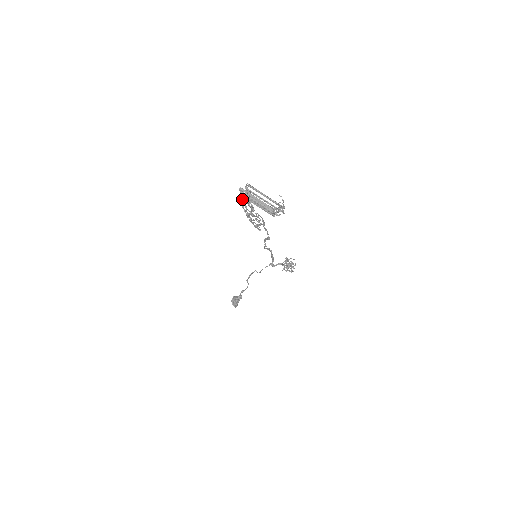
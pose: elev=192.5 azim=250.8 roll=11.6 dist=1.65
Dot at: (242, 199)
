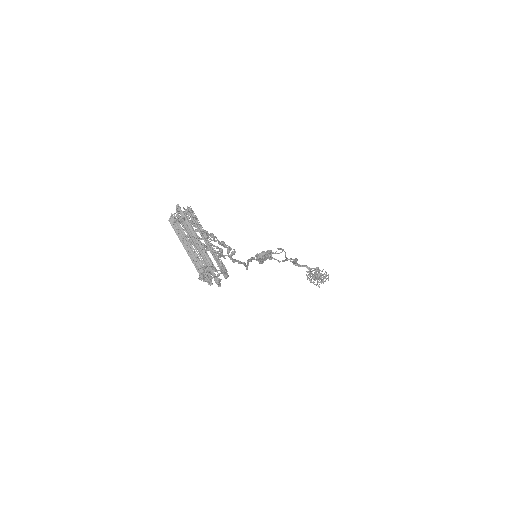
Dot at: (173, 224)
